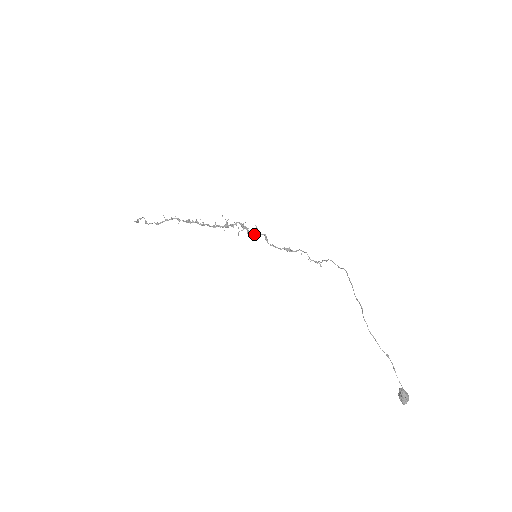
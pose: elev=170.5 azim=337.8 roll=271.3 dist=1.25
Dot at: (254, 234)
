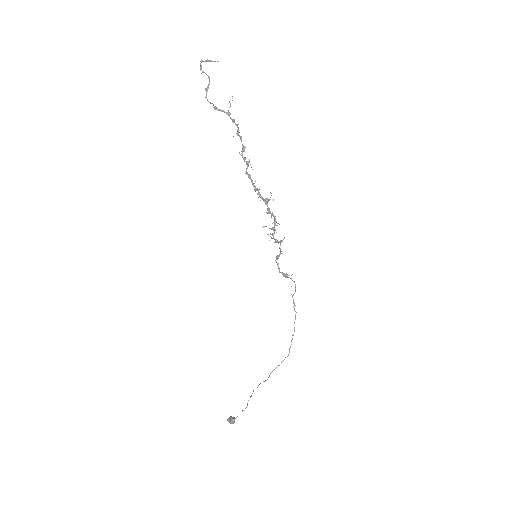
Dot at: (275, 241)
